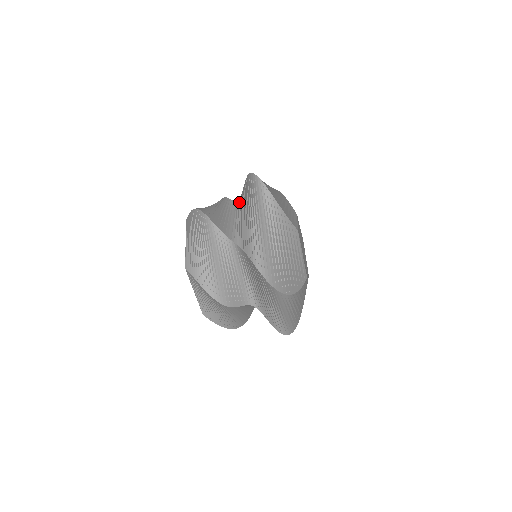
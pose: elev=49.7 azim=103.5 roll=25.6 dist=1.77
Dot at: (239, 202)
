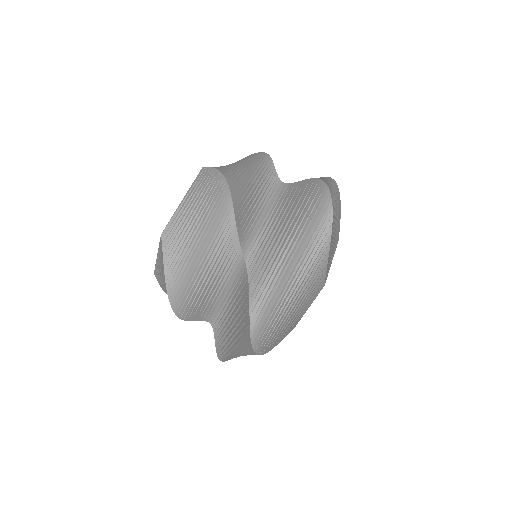
Dot at: occluded
